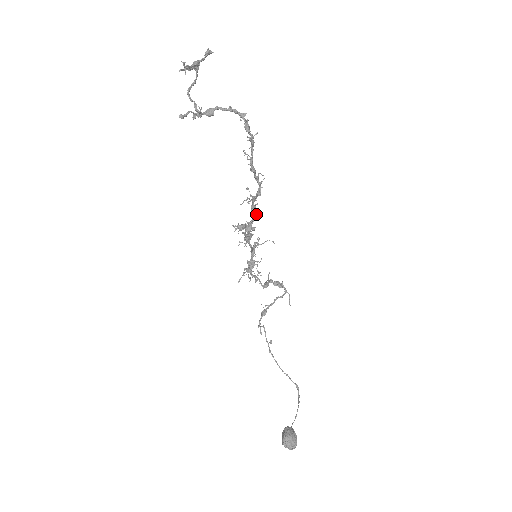
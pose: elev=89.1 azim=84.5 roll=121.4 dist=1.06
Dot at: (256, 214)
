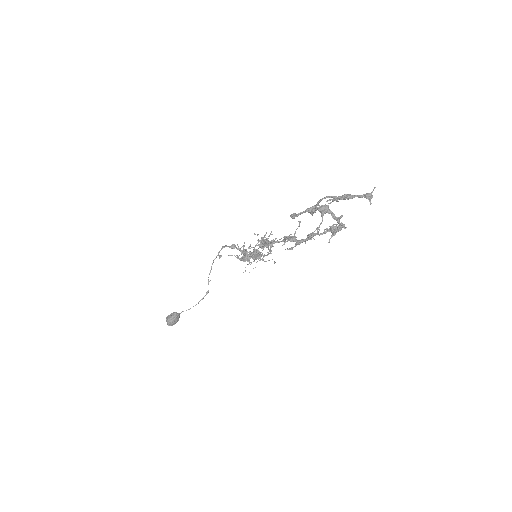
Dot at: occluded
